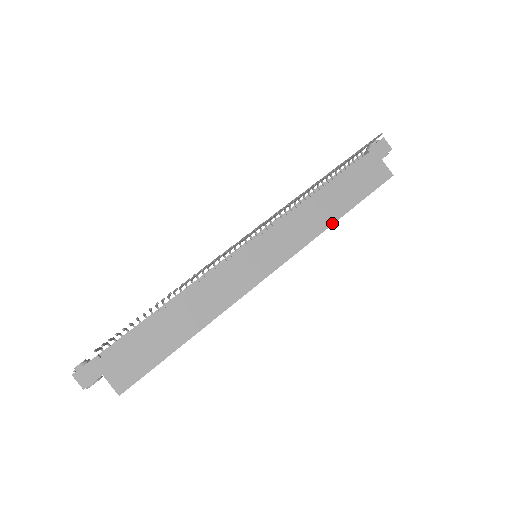
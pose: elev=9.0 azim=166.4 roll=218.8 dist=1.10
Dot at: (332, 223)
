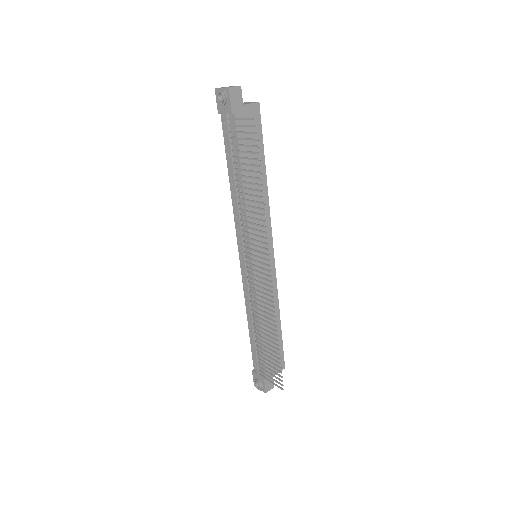
Dot at: (266, 186)
